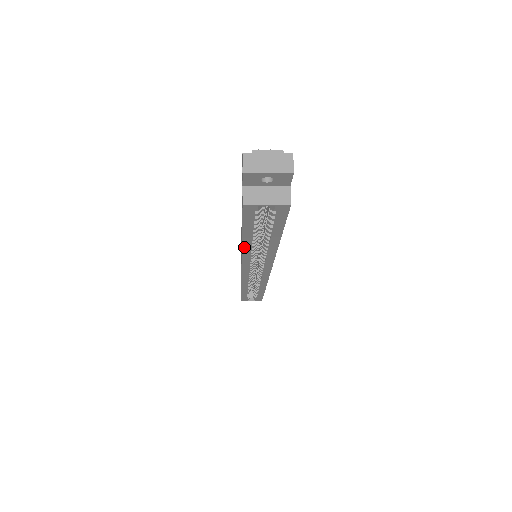
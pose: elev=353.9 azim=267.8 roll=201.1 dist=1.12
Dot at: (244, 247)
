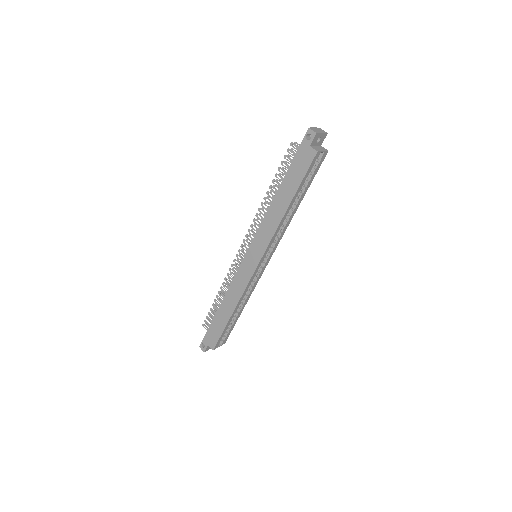
Dot at: (285, 214)
